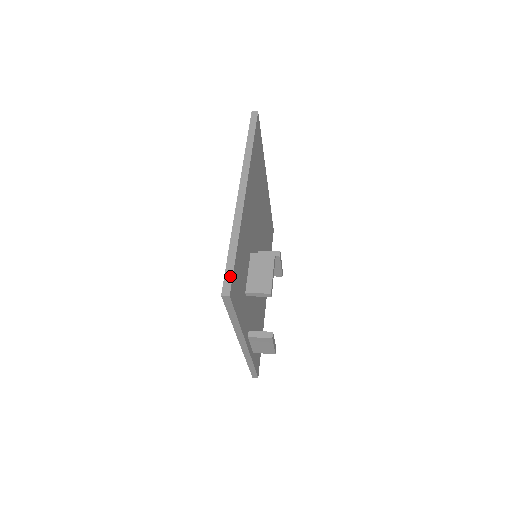
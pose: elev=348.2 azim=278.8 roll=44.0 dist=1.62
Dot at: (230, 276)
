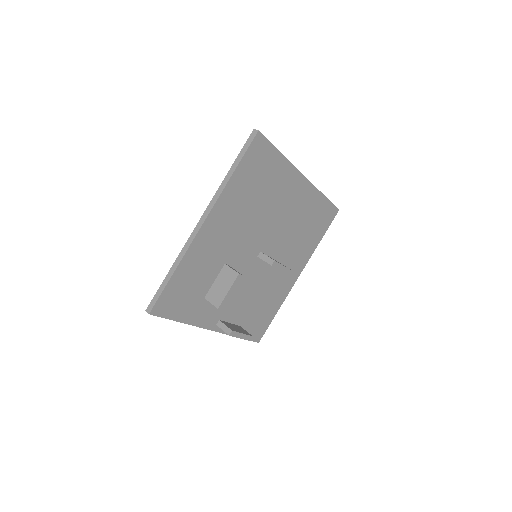
Dot at: (156, 298)
